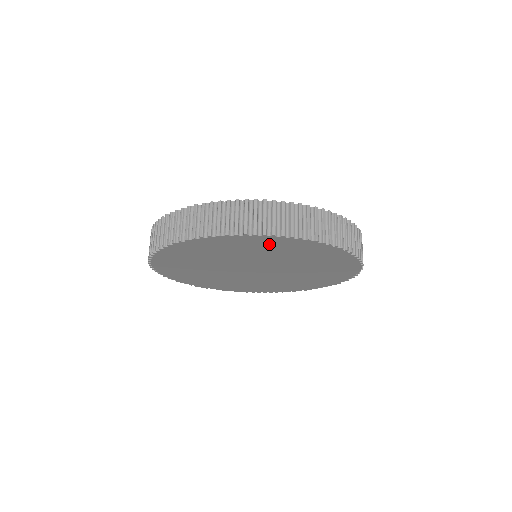
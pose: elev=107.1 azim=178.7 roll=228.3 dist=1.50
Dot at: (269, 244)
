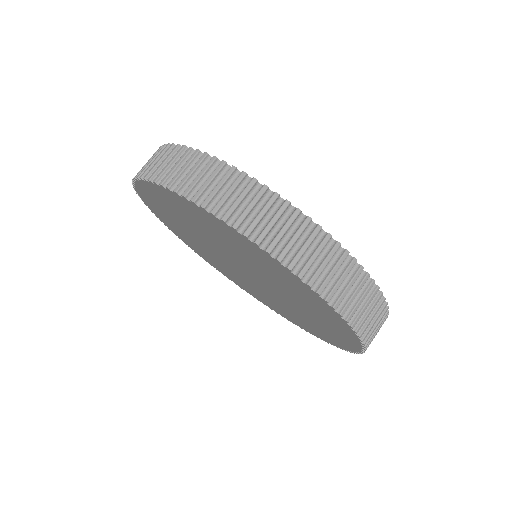
Dot at: (333, 324)
